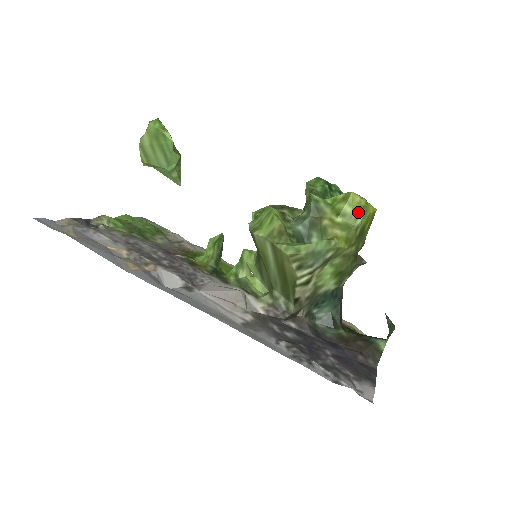
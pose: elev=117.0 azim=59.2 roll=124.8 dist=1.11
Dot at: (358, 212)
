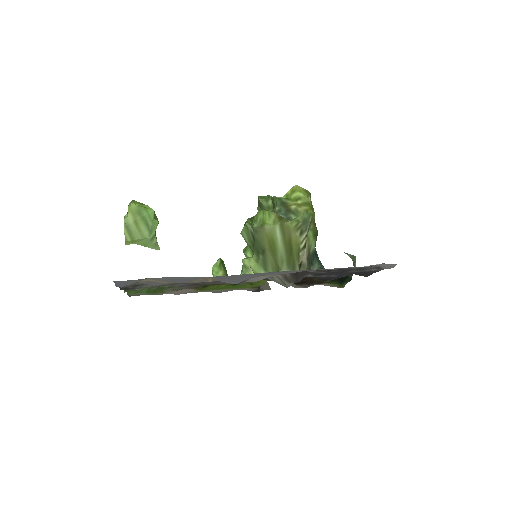
Dot at: (306, 194)
